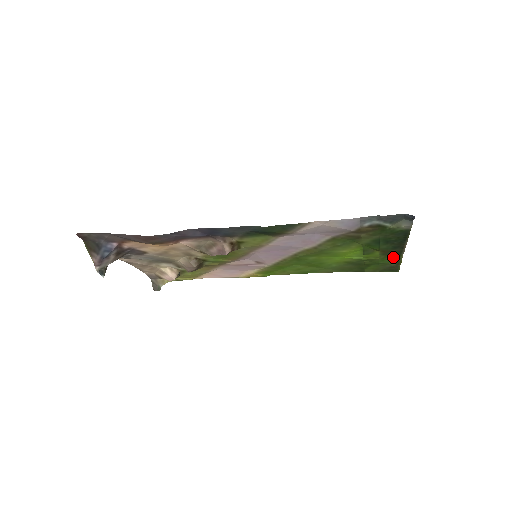
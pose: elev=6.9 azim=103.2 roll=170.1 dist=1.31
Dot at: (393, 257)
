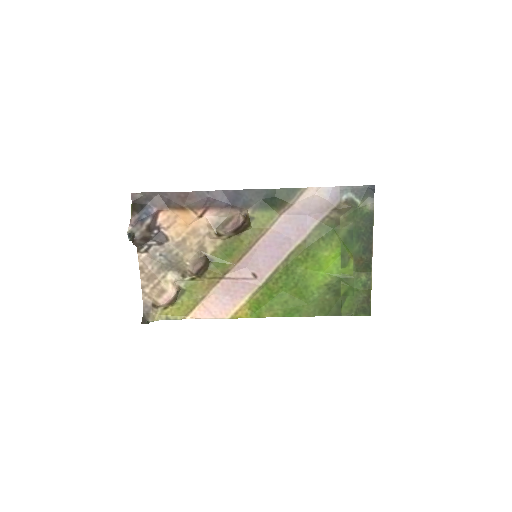
Dot at: (364, 277)
